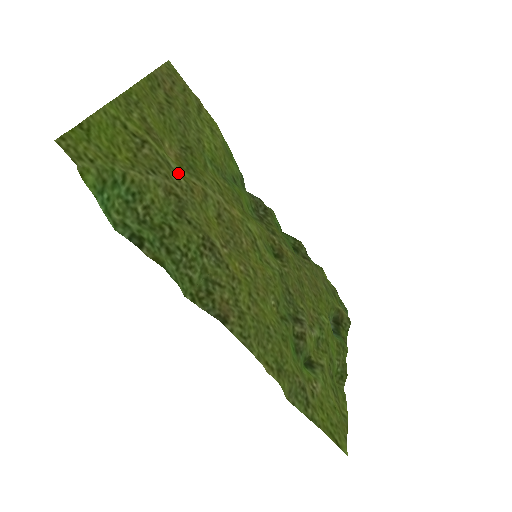
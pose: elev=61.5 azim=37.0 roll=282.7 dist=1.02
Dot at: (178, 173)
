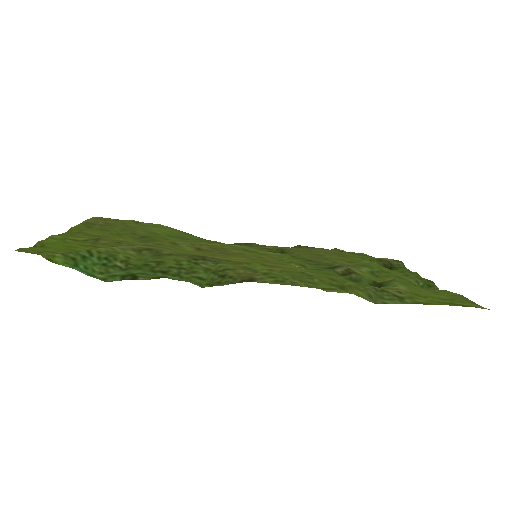
Dot at: occluded
